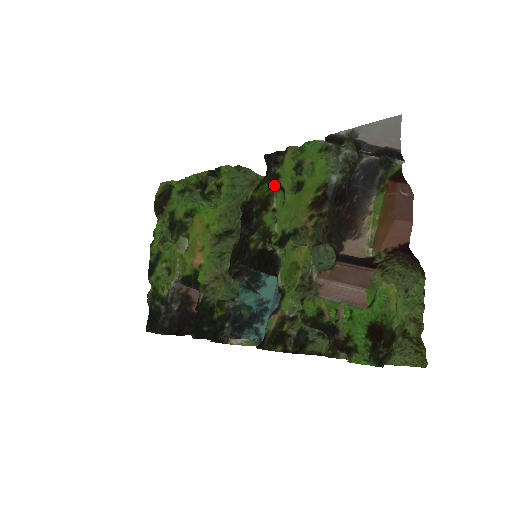
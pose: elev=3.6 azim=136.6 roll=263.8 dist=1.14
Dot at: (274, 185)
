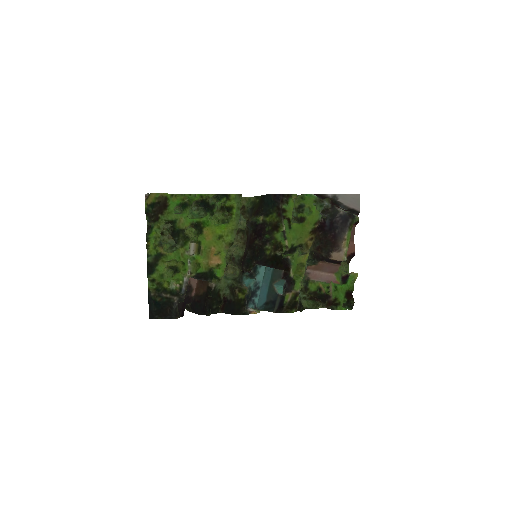
Dot at: (282, 216)
